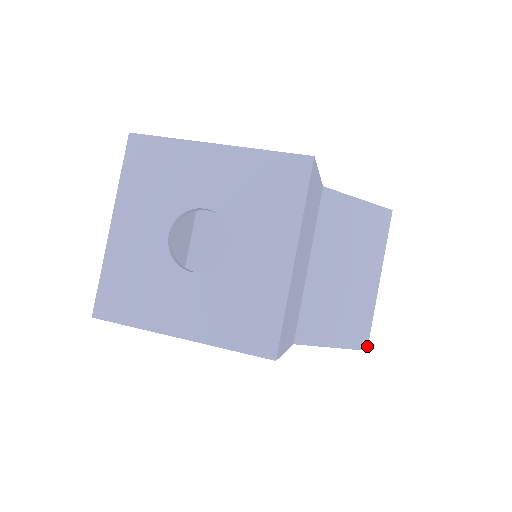
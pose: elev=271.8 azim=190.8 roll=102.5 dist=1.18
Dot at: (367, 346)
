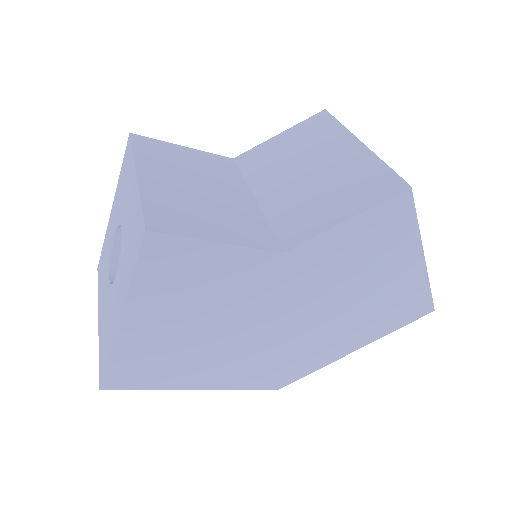
Dot at: (406, 184)
